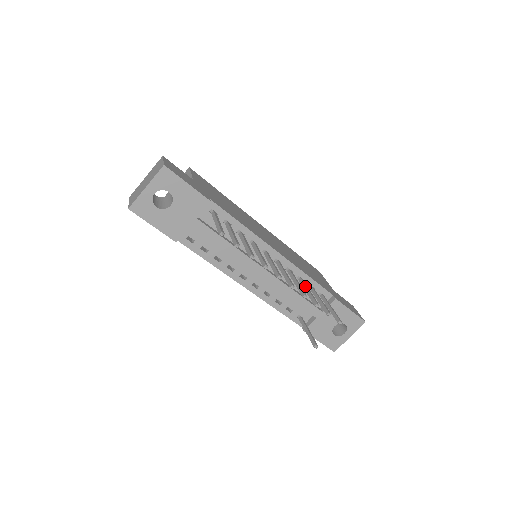
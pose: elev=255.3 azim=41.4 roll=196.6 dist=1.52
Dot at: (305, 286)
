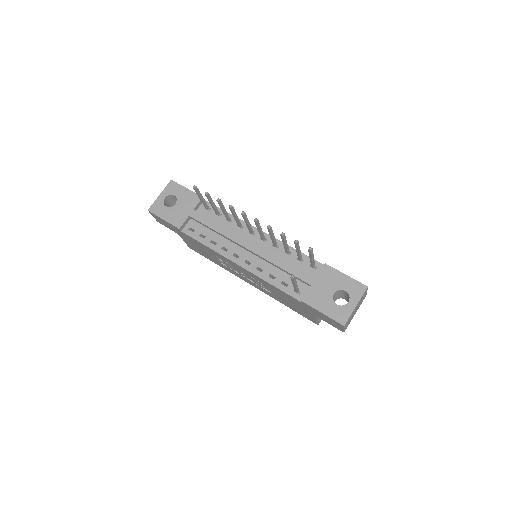
Dot at: occluded
